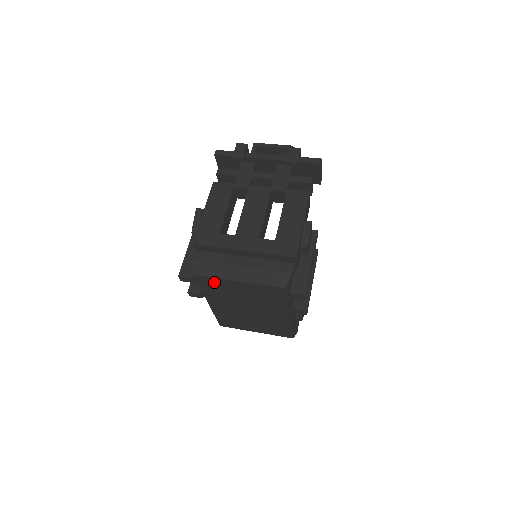
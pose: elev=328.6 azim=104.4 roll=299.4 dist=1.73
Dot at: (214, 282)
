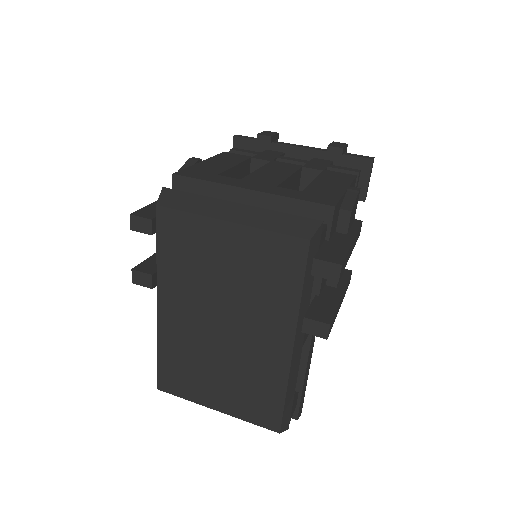
Dot at: (186, 229)
